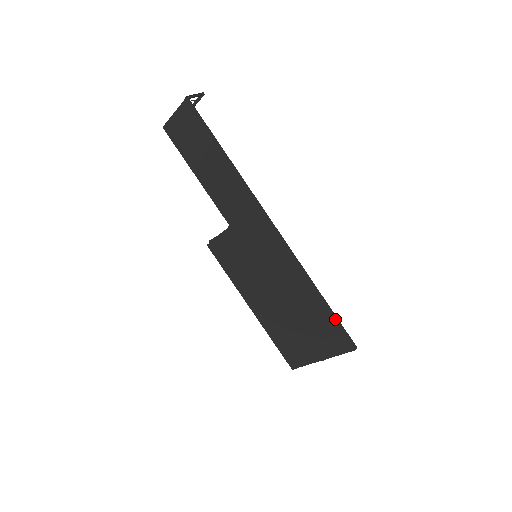
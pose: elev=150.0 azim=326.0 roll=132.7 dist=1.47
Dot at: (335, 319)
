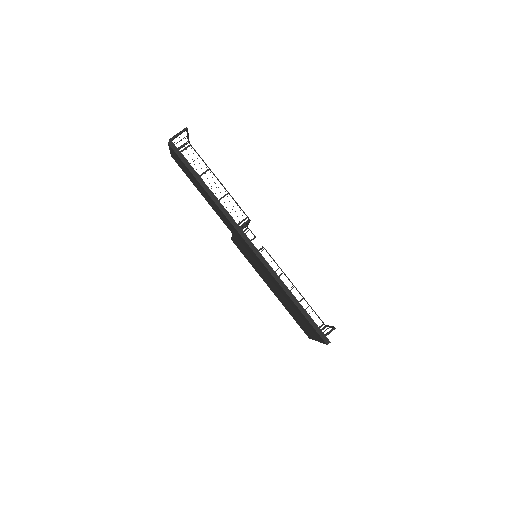
Dot at: (308, 319)
